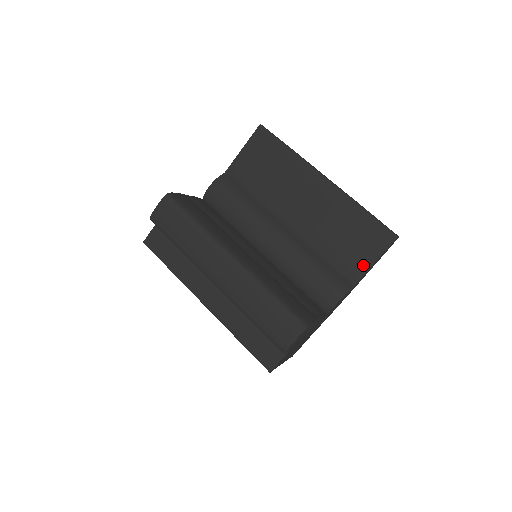
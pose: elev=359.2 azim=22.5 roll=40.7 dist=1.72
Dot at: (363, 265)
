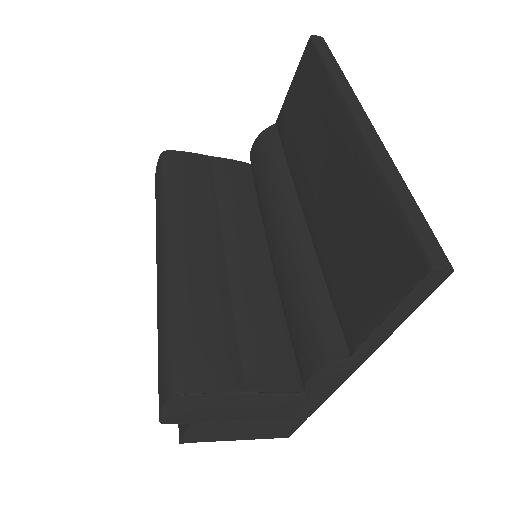
Dot at: (368, 317)
